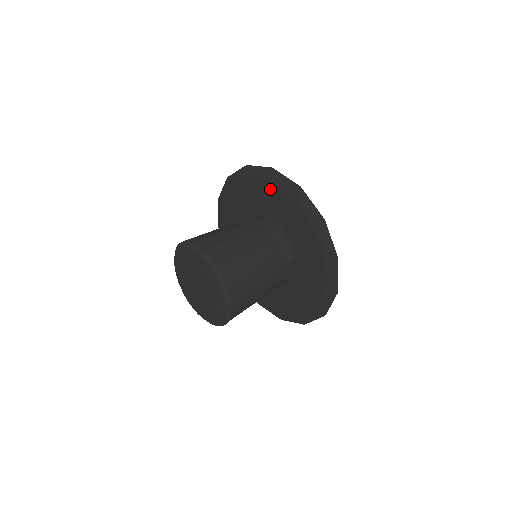
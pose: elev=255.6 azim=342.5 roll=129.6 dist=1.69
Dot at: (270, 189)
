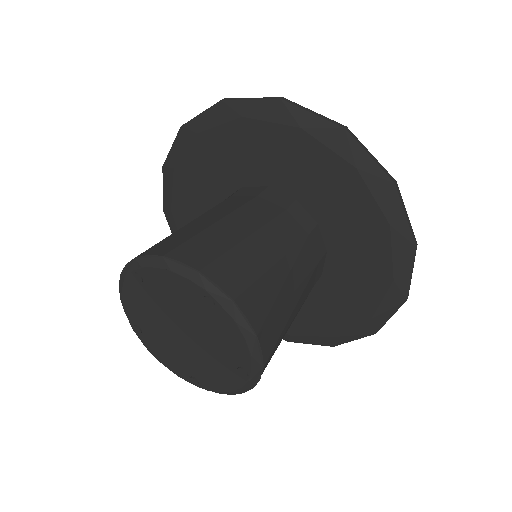
Dot at: (280, 137)
